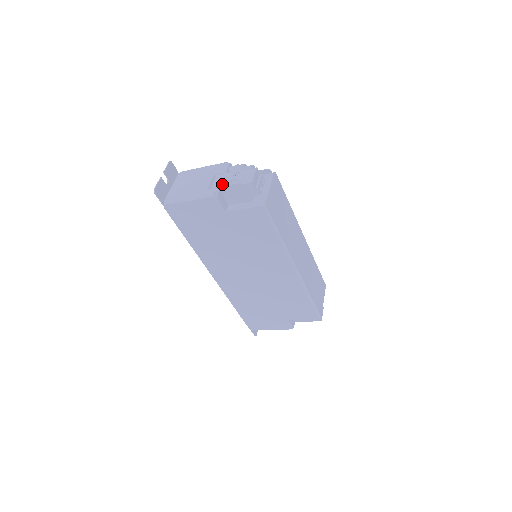
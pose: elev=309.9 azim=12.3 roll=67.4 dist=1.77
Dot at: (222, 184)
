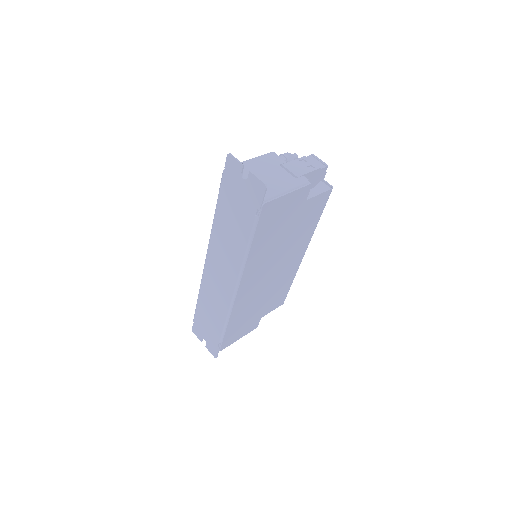
Dot at: (304, 171)
